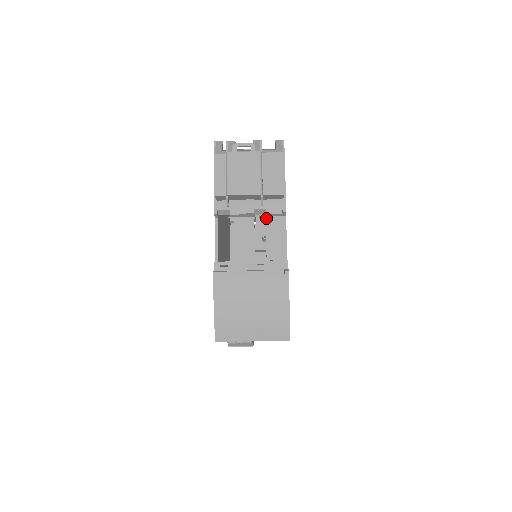
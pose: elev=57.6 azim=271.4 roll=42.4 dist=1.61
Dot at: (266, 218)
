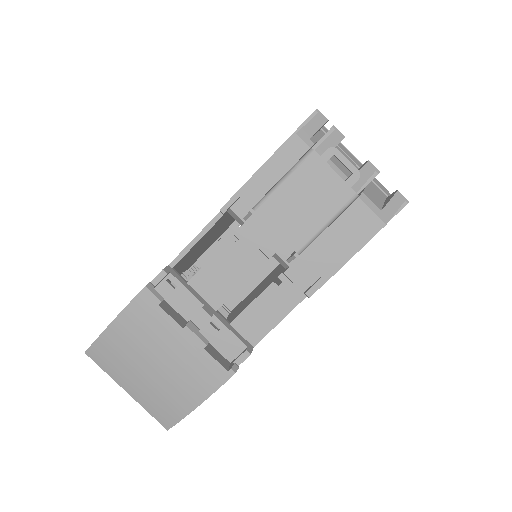
Dot at: (281, 275)
